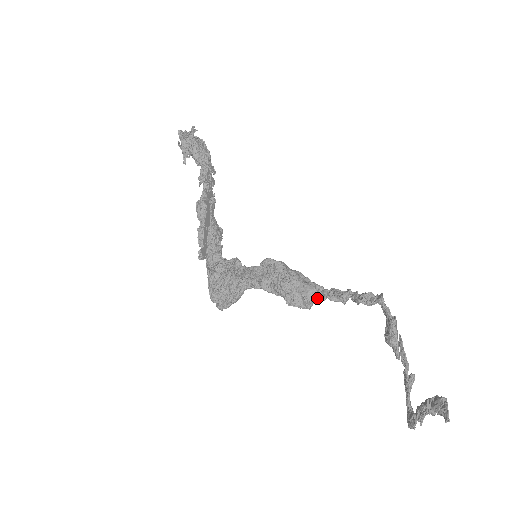
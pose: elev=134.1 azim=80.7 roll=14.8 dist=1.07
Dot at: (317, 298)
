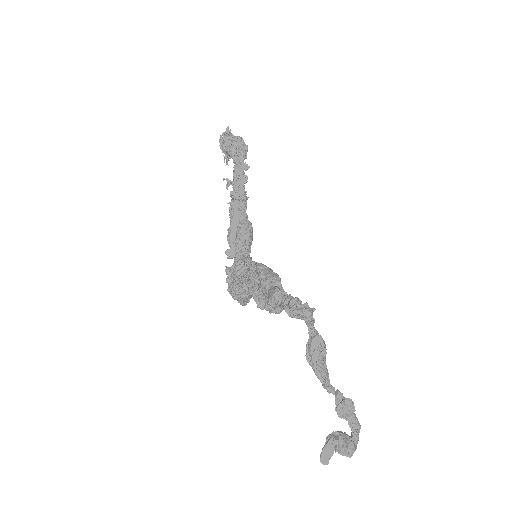
Dot at: (280, 304)
